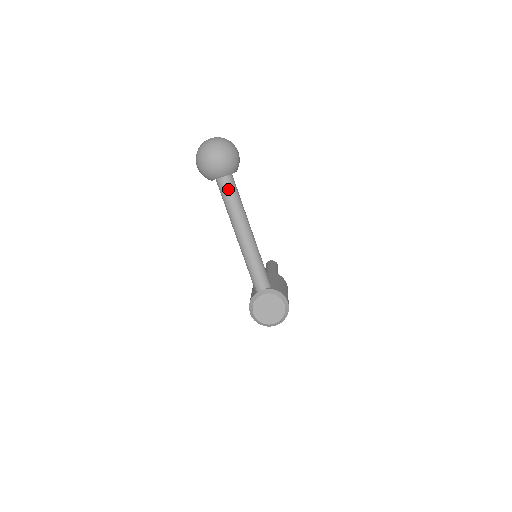
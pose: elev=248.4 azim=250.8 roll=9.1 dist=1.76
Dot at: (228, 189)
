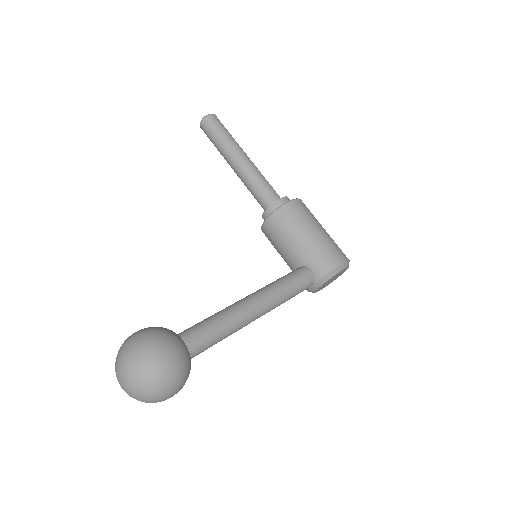
Dot at: (202, 351)
